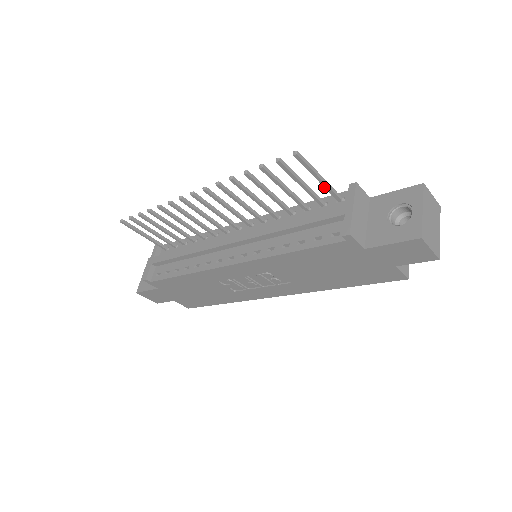
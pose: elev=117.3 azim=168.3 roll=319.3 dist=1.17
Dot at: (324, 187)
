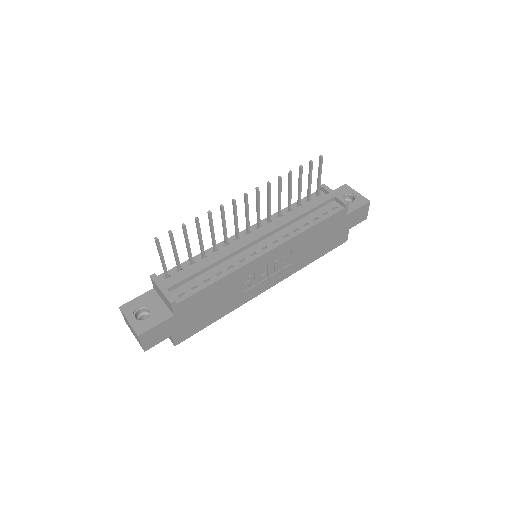
Dot at: (319, 184)
